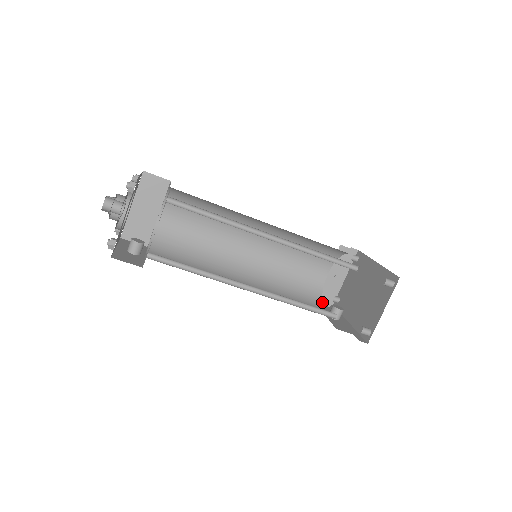
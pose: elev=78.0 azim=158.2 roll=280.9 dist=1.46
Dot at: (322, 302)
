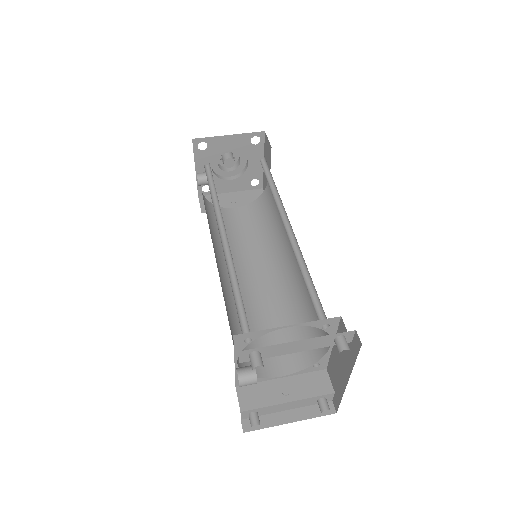
Dot at: (241, 397)
